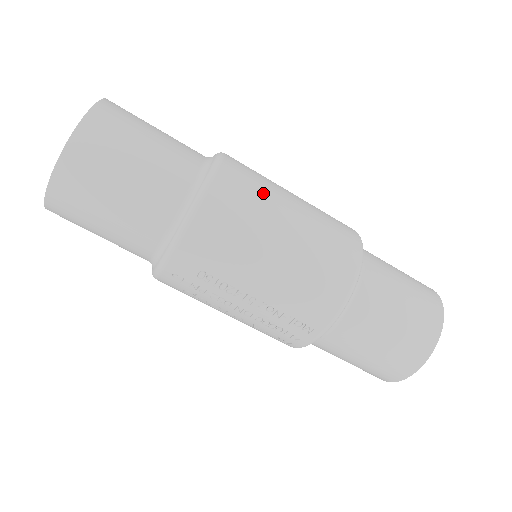
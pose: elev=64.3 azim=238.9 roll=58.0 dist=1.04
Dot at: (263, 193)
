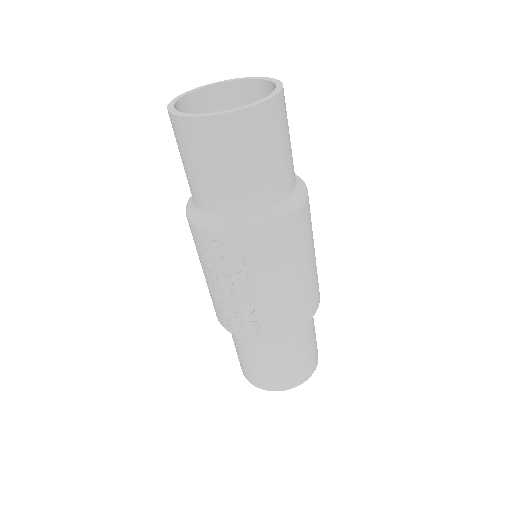
Dot at: (310, 234)
